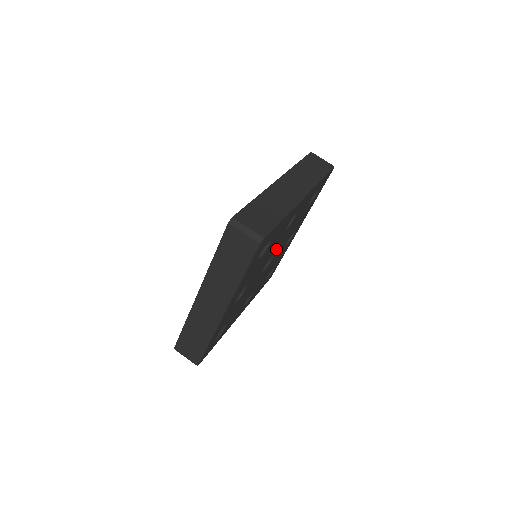
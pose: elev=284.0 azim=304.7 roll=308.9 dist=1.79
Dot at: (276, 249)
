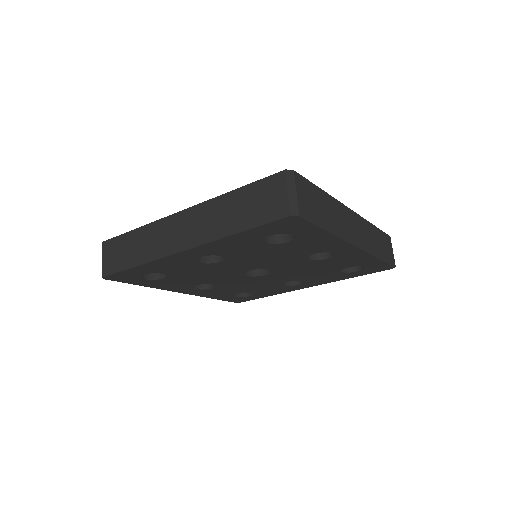
Dot at: (279, 268)
